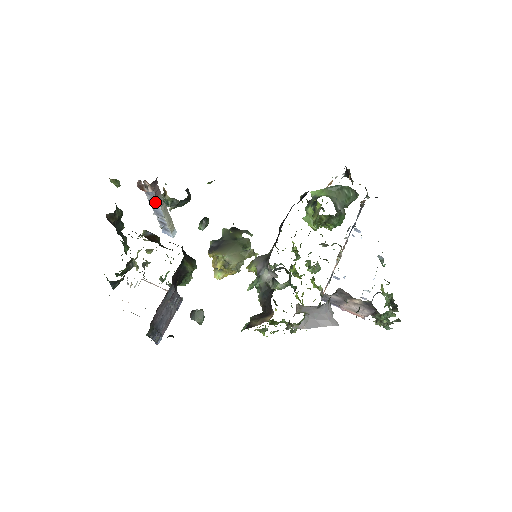
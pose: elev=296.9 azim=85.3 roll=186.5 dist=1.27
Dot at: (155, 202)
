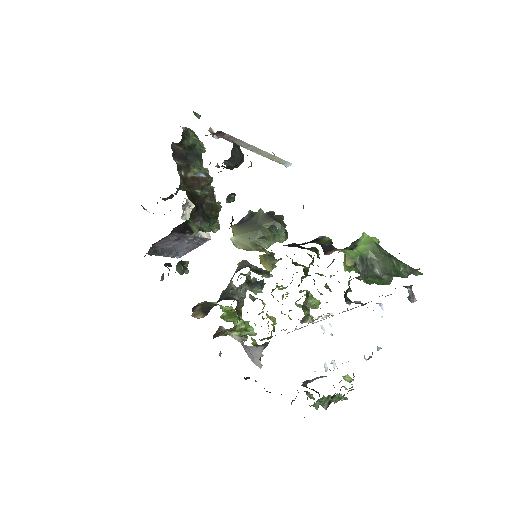
Dot at: occluded
